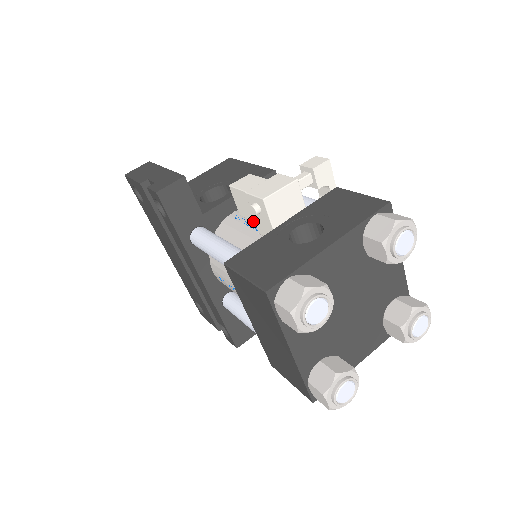
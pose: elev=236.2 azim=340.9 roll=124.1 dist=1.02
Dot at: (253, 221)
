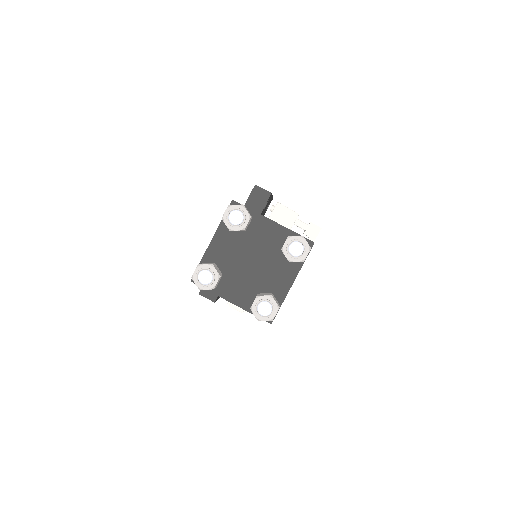
Dot at: occluded
